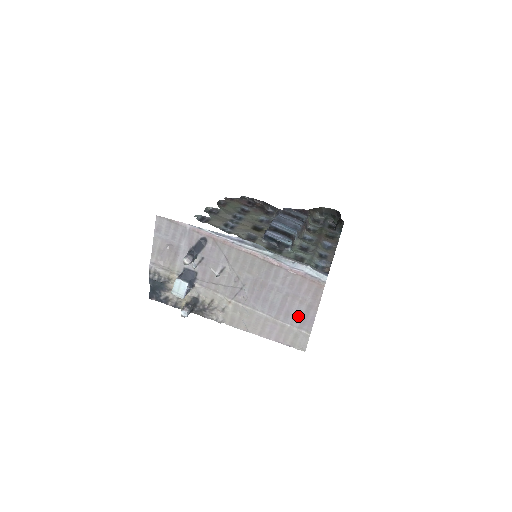
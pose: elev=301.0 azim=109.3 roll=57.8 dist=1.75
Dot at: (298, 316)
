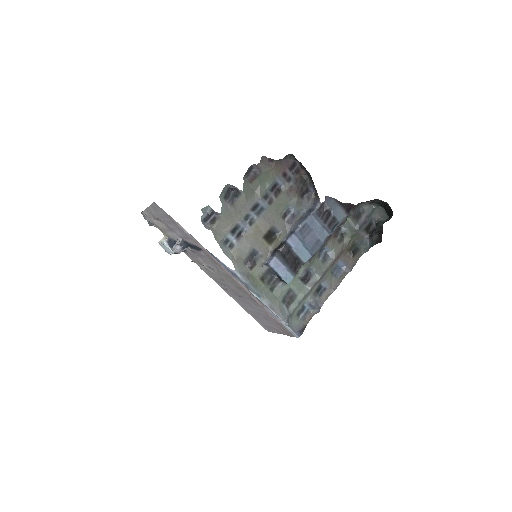
Dot at: (263, 323)
